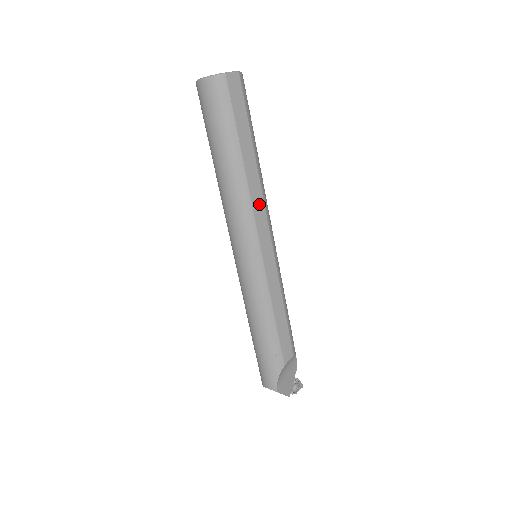
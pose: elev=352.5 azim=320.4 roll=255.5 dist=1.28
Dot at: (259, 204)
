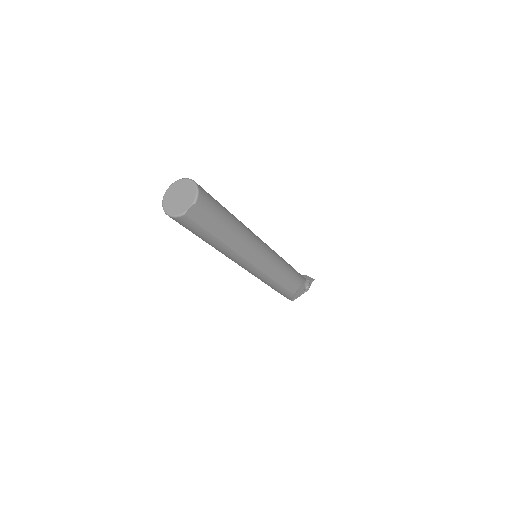
Dot at: (246, 251)
